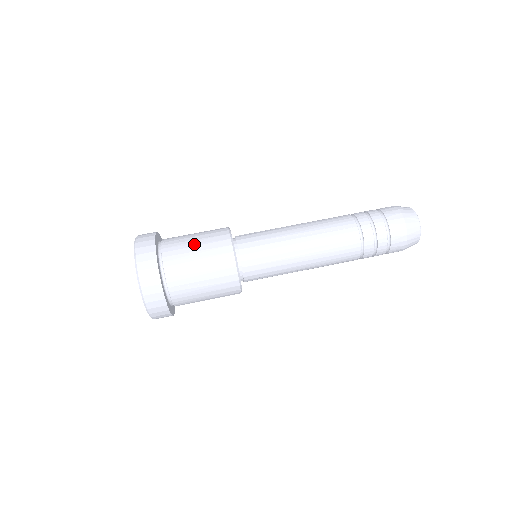
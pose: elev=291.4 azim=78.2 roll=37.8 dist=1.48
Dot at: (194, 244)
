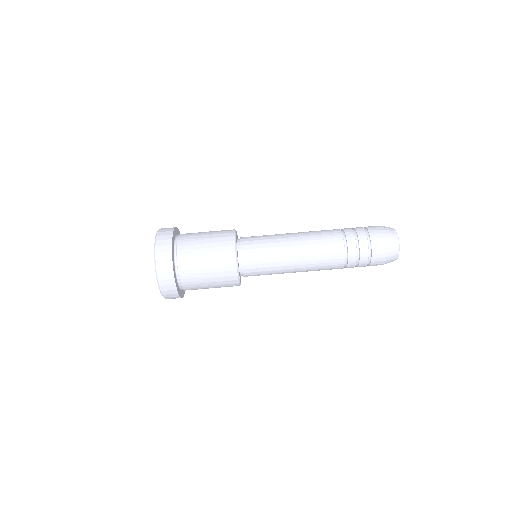
Dot at: (204, 242)
